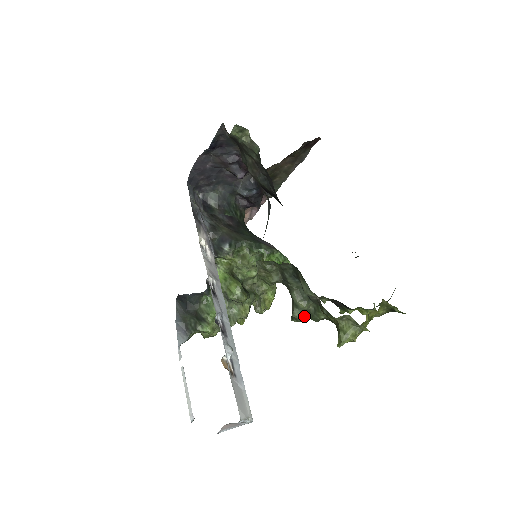
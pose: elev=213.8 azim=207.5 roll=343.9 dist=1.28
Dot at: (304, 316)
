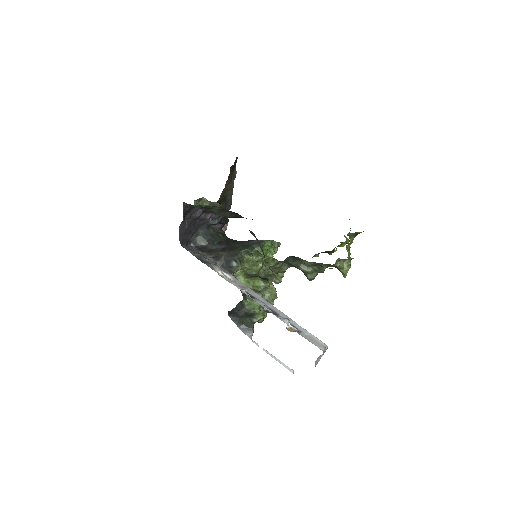
Dot at: (315, 275)
